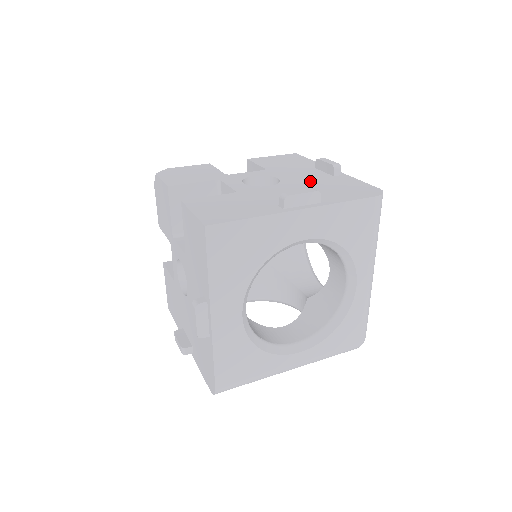
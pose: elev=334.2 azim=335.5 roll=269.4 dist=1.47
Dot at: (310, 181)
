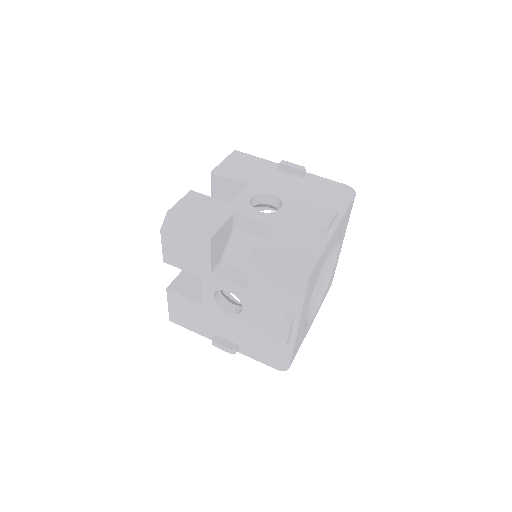
Dot at: (298, 191)
